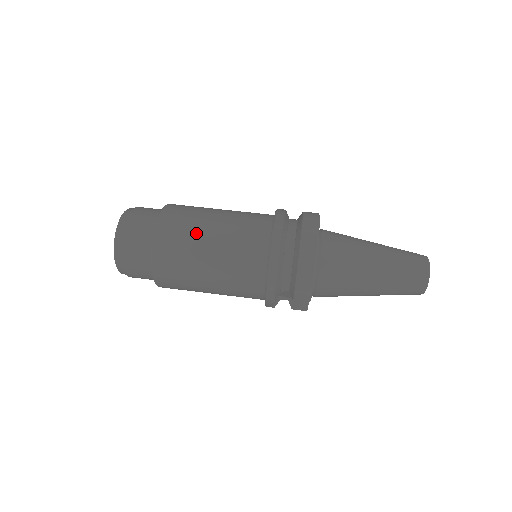
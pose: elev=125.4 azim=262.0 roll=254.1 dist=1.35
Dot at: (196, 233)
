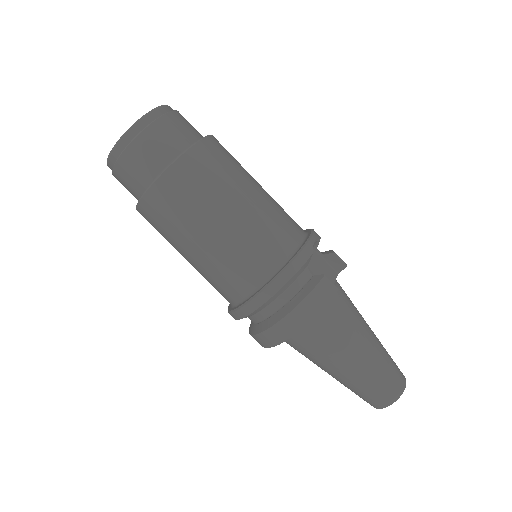
Dot at: (184, 230)
